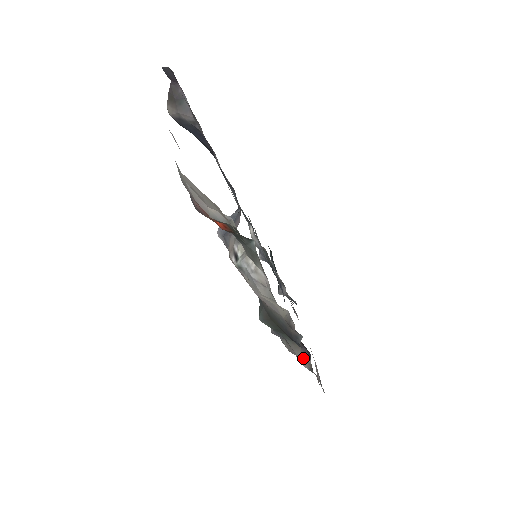
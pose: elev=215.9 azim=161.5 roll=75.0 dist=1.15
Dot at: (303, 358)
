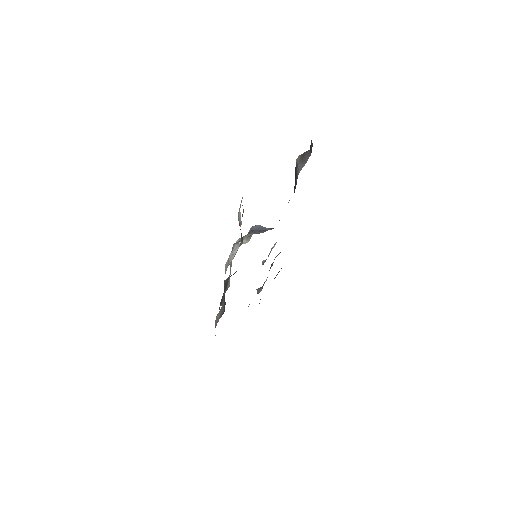
Dot at: (218, 317)
